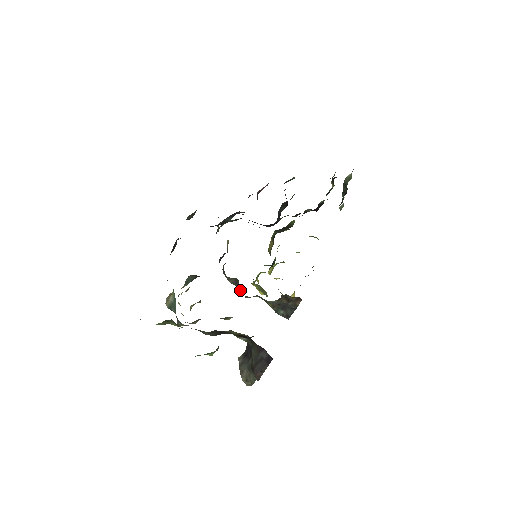
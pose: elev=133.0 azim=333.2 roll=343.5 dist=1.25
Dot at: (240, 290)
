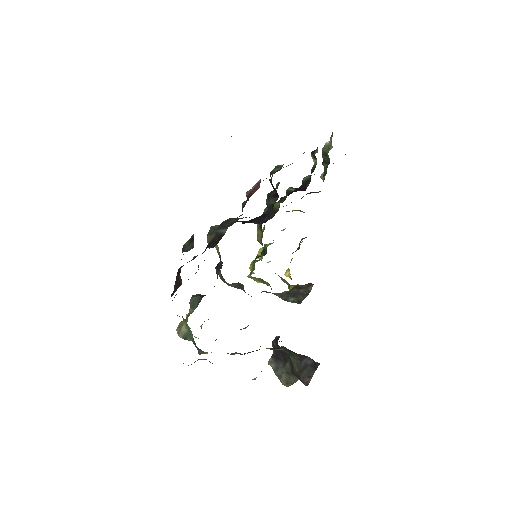
Dot at: occluded
